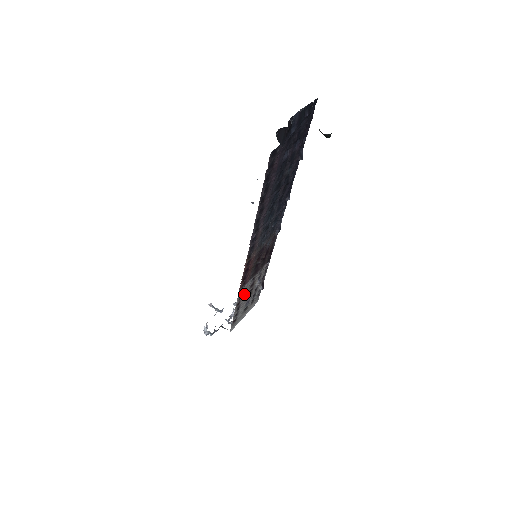
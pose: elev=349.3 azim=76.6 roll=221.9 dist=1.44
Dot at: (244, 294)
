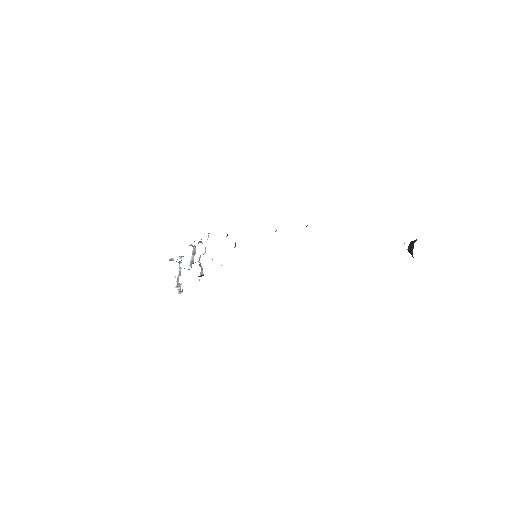
Dot at: occluded
